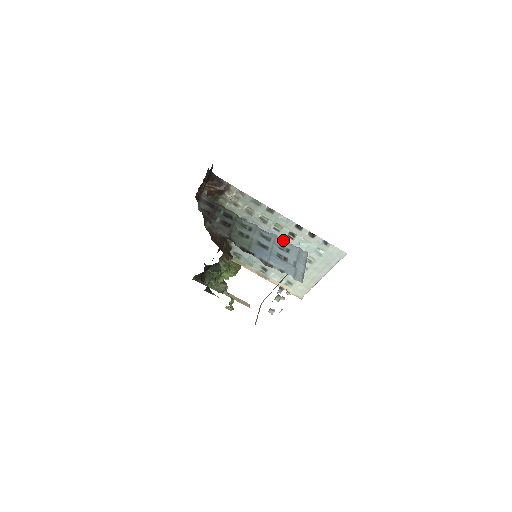
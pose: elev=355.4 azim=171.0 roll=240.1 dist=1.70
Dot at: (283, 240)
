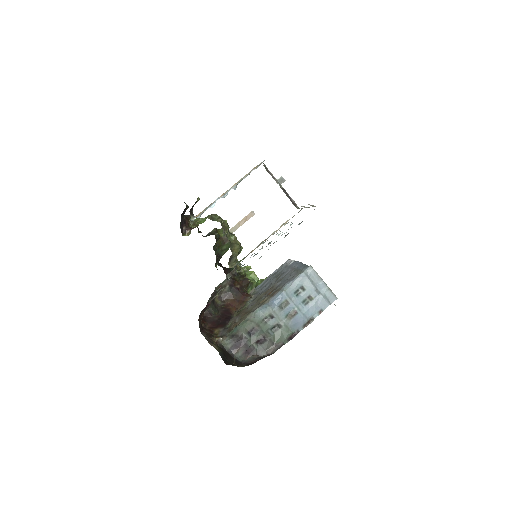
Dot at: occluded
